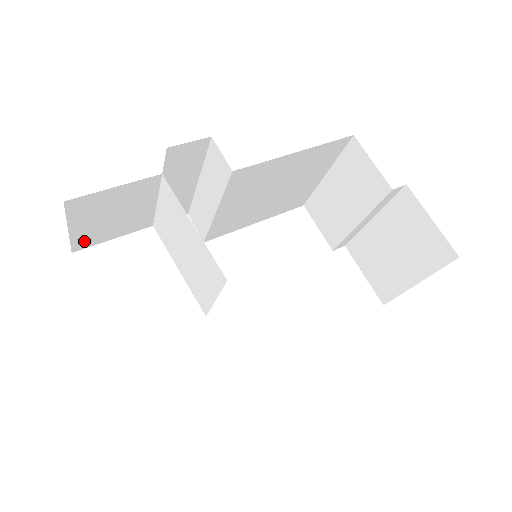
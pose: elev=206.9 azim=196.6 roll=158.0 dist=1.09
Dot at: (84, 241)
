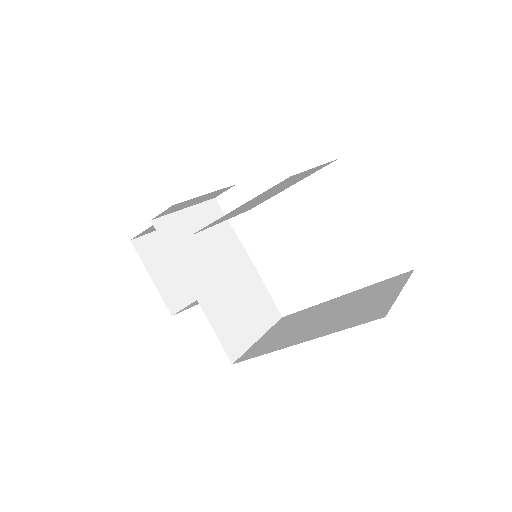
Dot at: occluded
